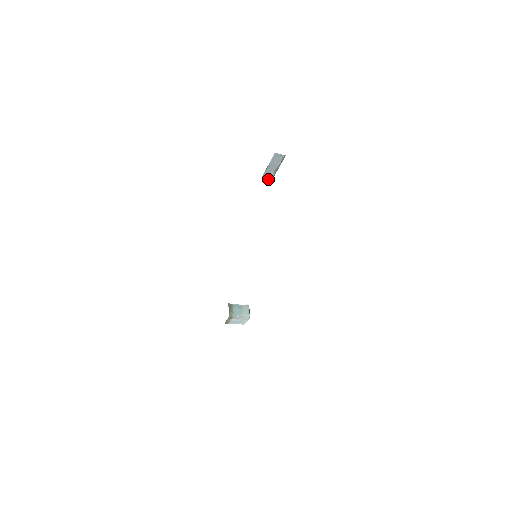
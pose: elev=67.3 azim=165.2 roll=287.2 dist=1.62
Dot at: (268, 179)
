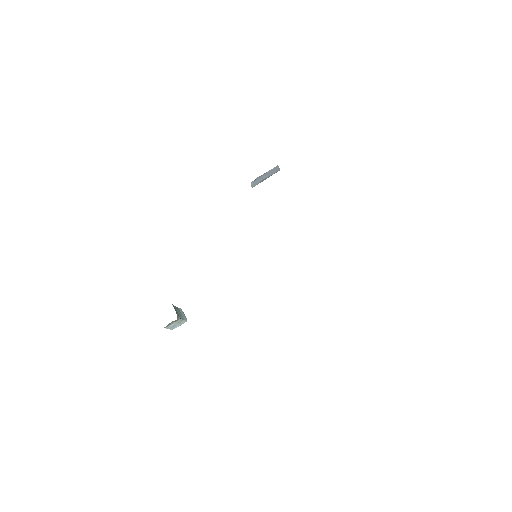
Dot at: (252, 185)
